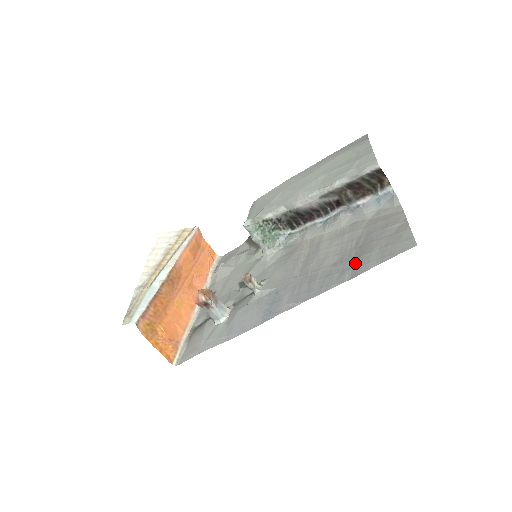
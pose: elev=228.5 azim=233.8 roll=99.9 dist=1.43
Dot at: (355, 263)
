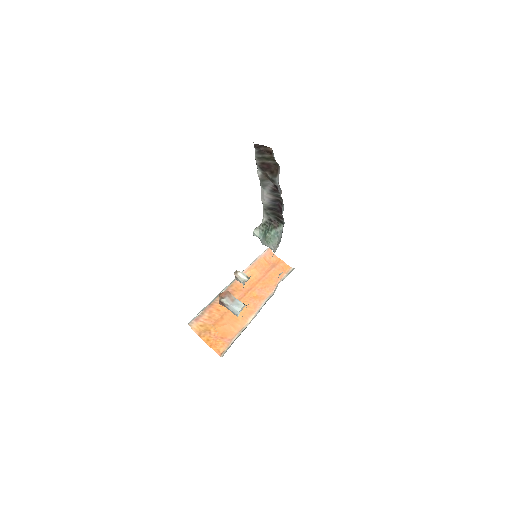
Dot at: occluded
